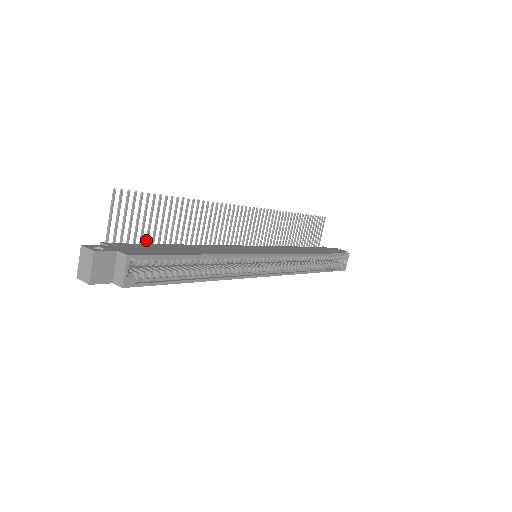
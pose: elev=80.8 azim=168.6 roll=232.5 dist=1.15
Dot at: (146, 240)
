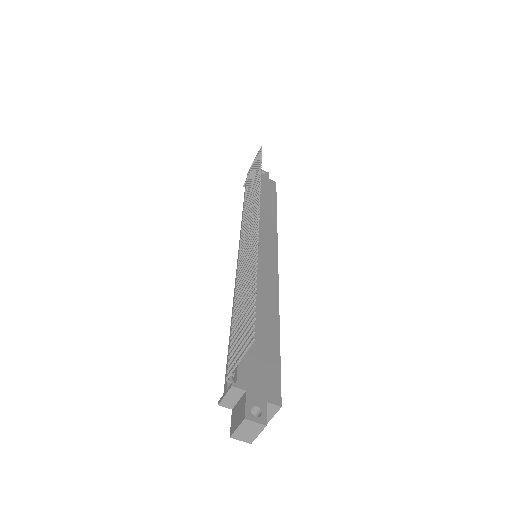
Dot at: (233, 335)
